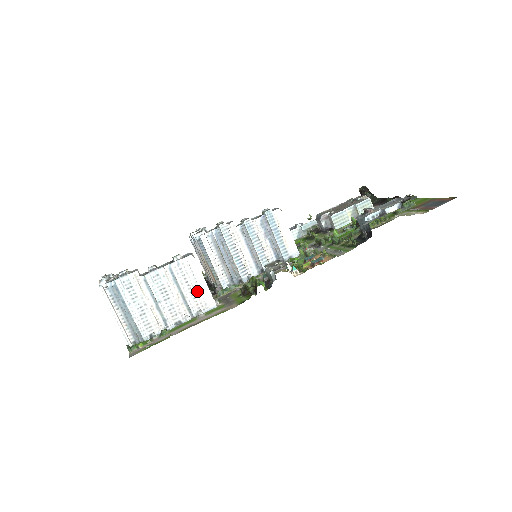
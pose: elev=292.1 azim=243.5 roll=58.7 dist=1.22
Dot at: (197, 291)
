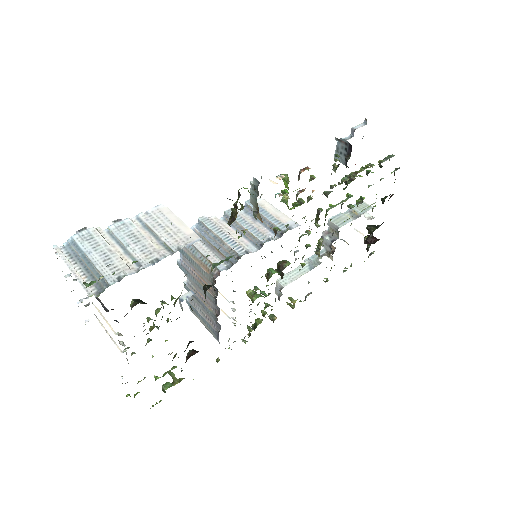
Dot at: (174, 230)
